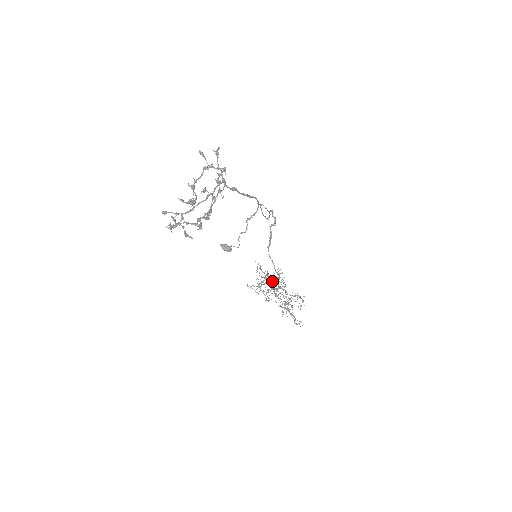
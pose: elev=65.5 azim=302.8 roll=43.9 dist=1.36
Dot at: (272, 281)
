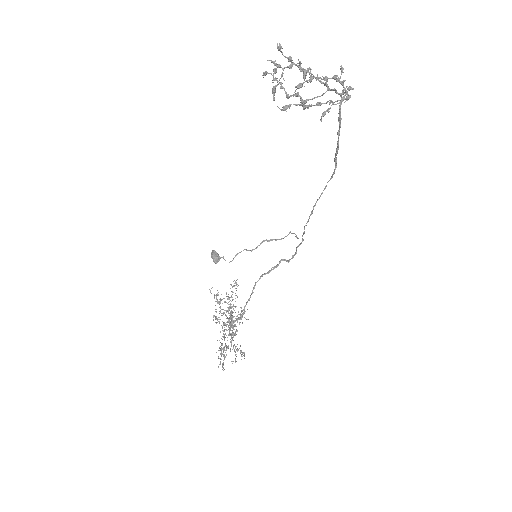
Dot at: occluded
